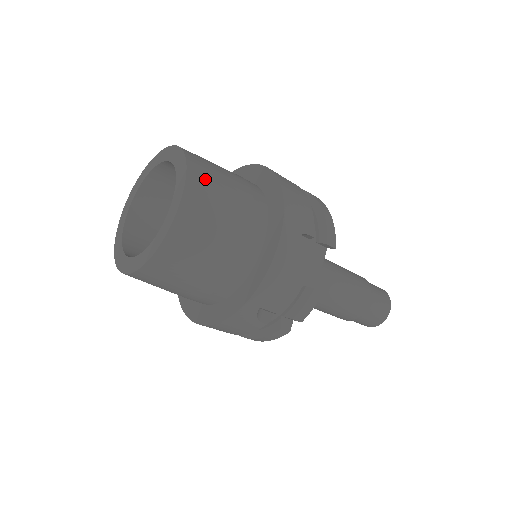
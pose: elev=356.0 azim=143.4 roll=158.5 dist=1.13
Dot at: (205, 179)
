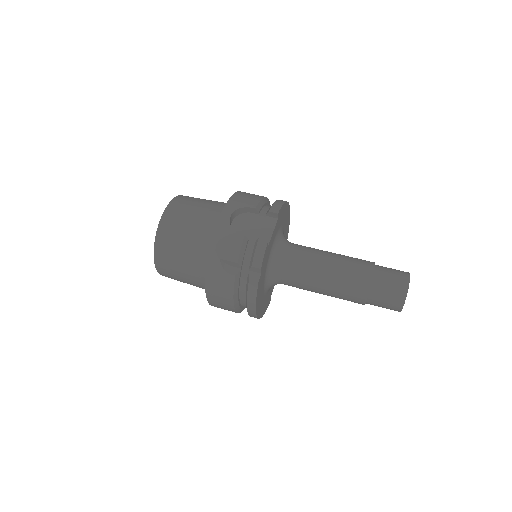
Dot at: (186, 199)
